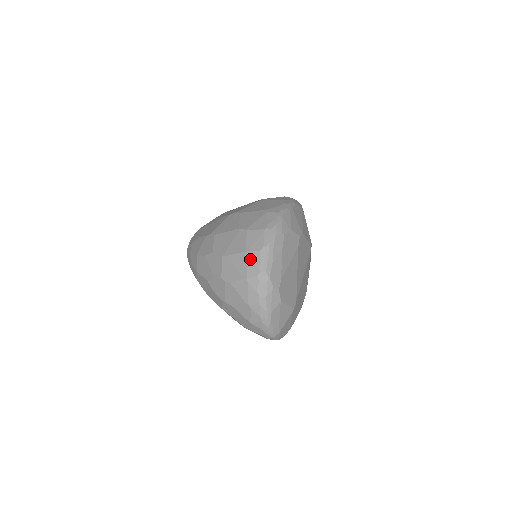
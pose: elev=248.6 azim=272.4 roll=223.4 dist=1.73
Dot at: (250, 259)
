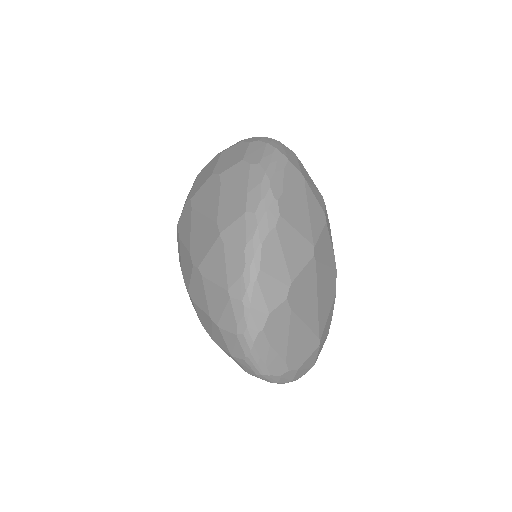
Dot at: (240, 363)
